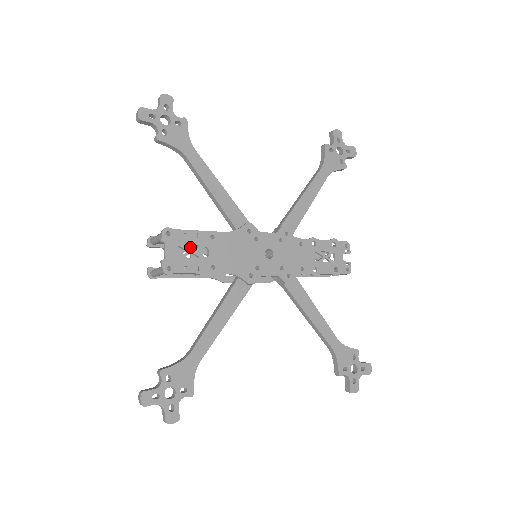
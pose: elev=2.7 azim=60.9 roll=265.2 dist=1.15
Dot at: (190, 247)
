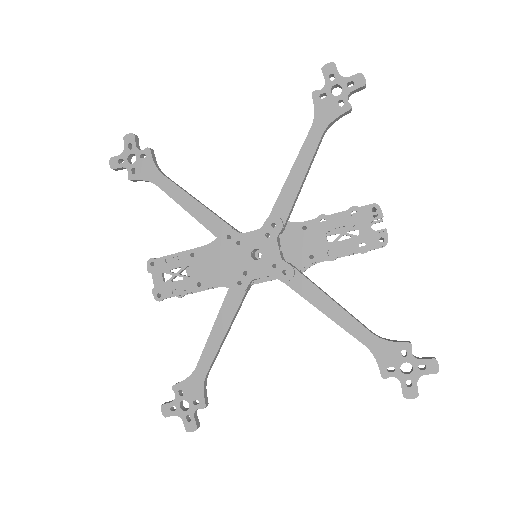
Dot at: occluded
